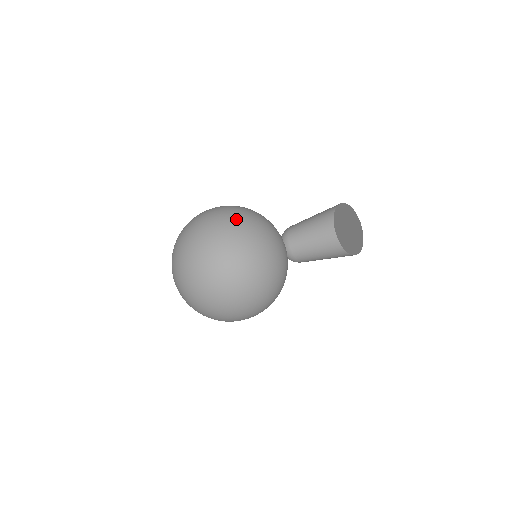
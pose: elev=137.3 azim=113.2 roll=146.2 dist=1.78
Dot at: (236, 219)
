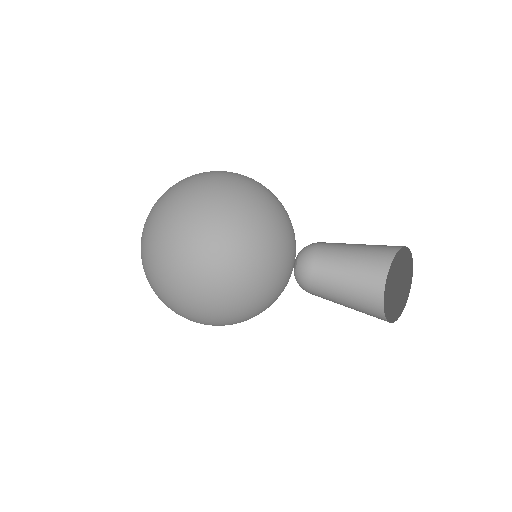
Dot at: (220, 260)
